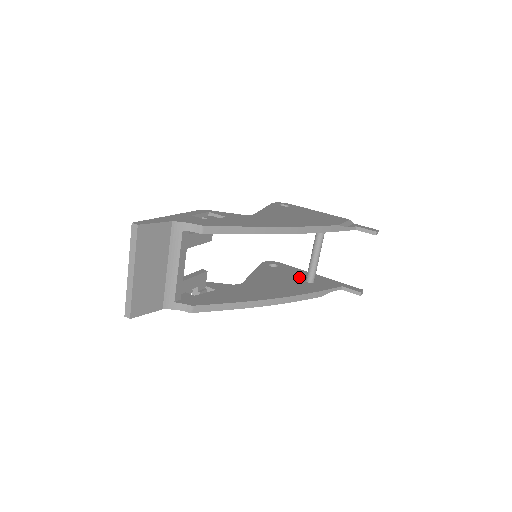
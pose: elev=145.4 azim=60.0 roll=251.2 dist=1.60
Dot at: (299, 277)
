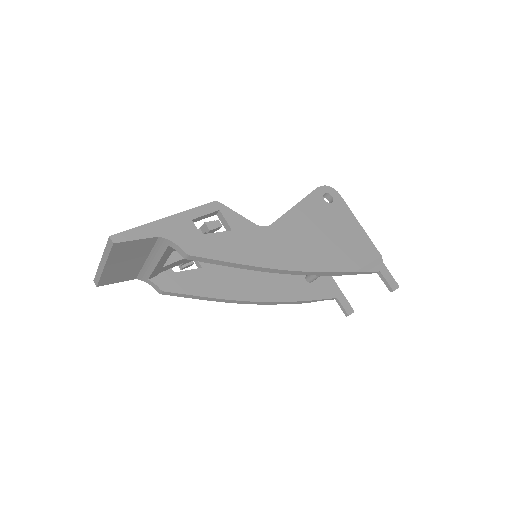
Dot at: occluded
